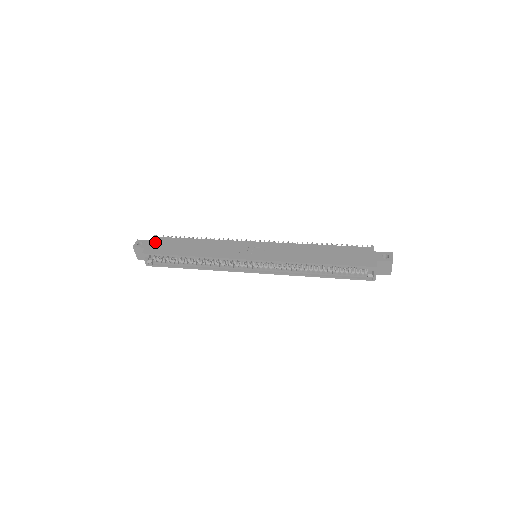
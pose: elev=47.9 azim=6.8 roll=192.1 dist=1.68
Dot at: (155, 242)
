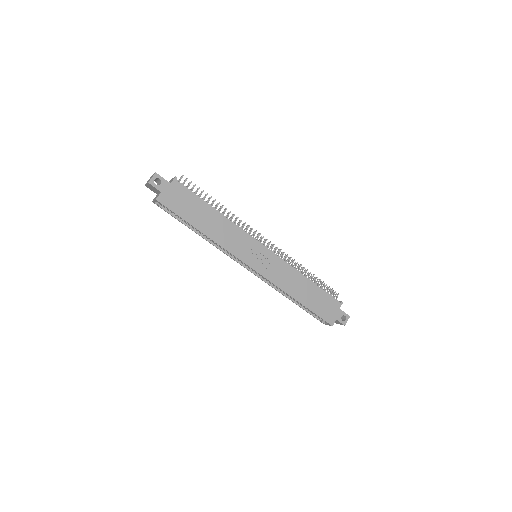
Dot at: (174, 189)
